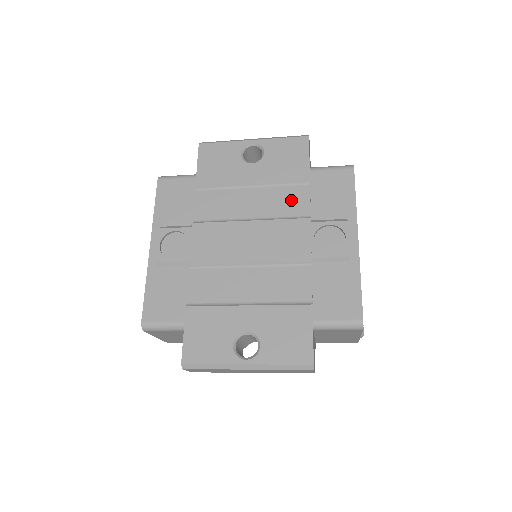
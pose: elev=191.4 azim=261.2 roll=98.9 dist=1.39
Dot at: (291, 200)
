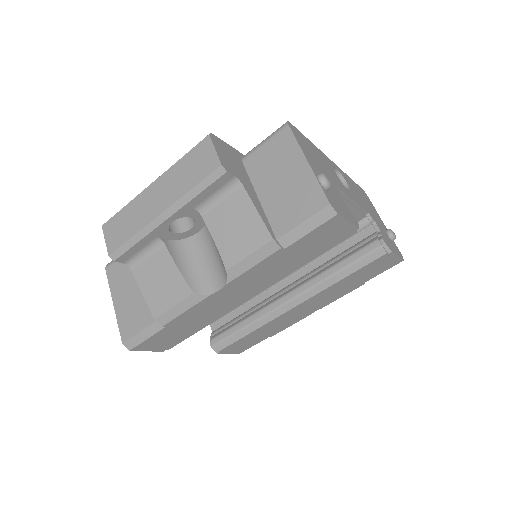
Dot at: occluded
